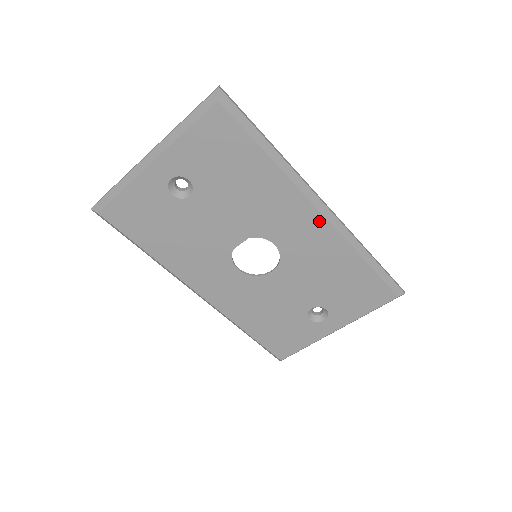
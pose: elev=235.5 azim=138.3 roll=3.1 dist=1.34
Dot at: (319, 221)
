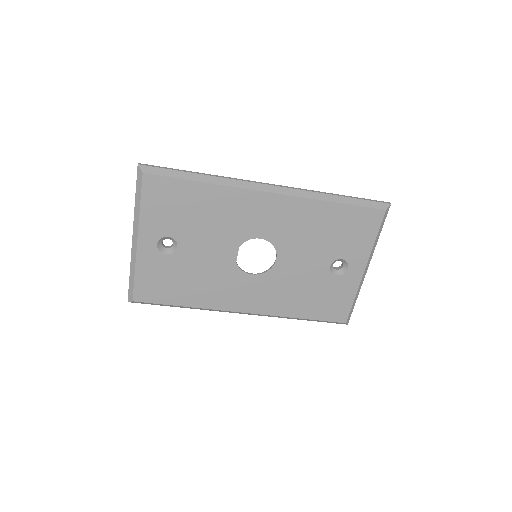
Dot at: (275, 199)
